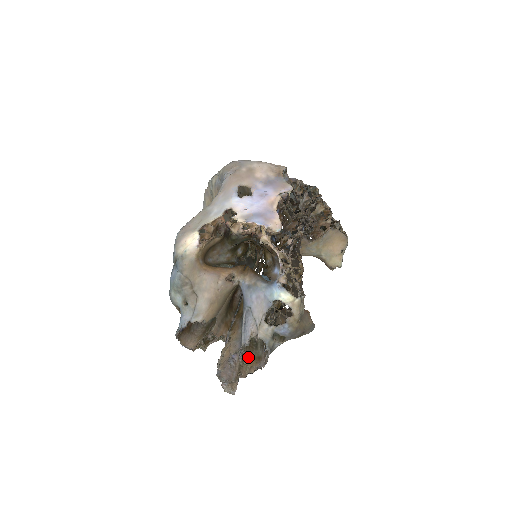
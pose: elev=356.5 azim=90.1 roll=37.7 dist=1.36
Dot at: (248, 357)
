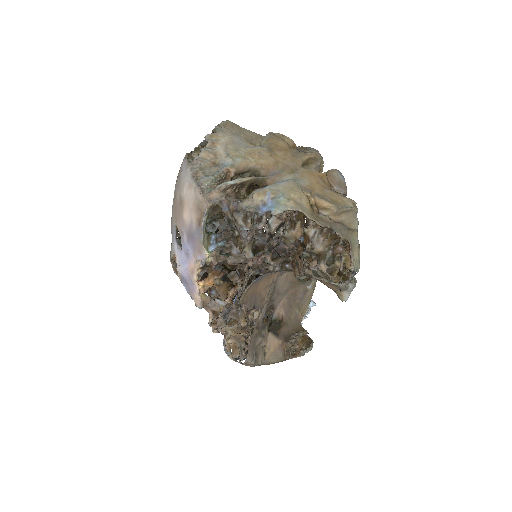
Dot at: occluded
